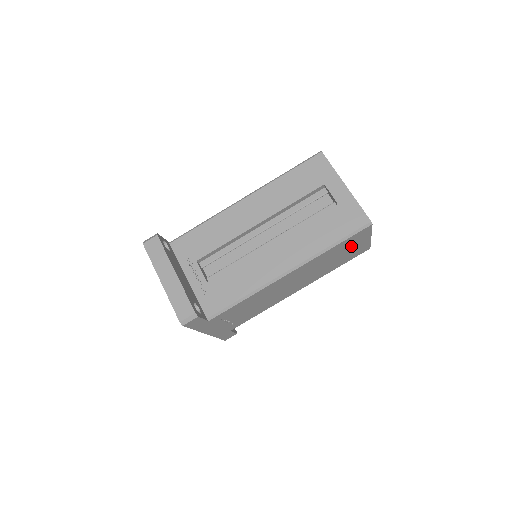
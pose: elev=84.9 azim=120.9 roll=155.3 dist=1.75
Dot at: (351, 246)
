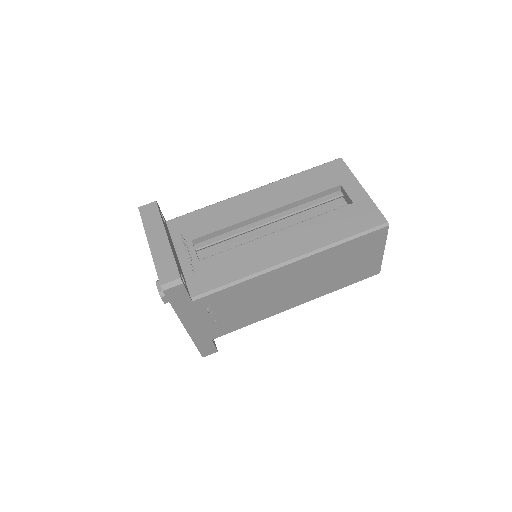
Dot at: (362, 254)
